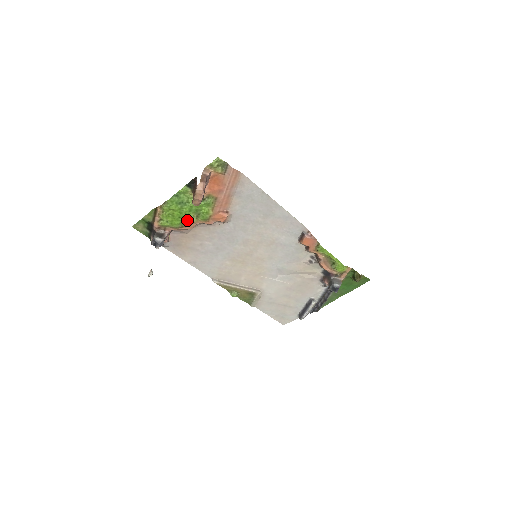
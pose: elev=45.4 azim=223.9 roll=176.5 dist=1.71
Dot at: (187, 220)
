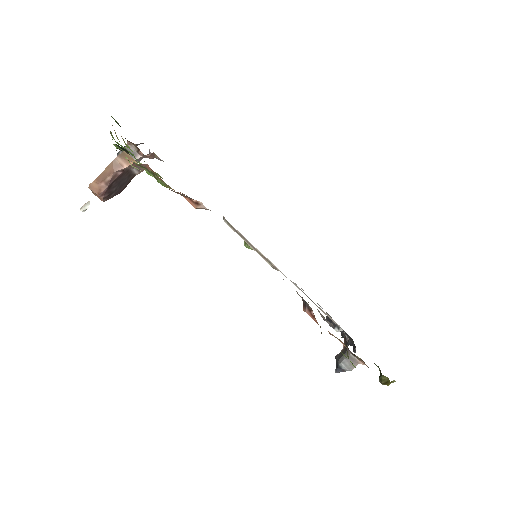
Dot at: occluded
